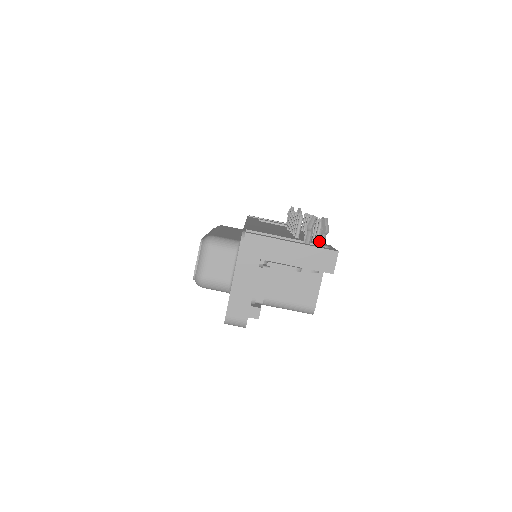
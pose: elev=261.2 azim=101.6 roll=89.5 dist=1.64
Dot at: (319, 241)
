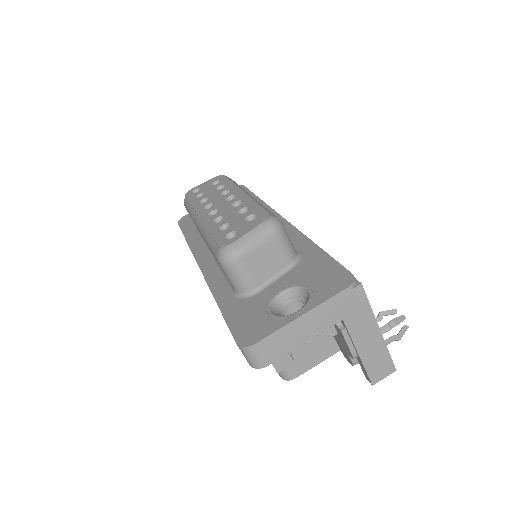
Dot at: occluded
